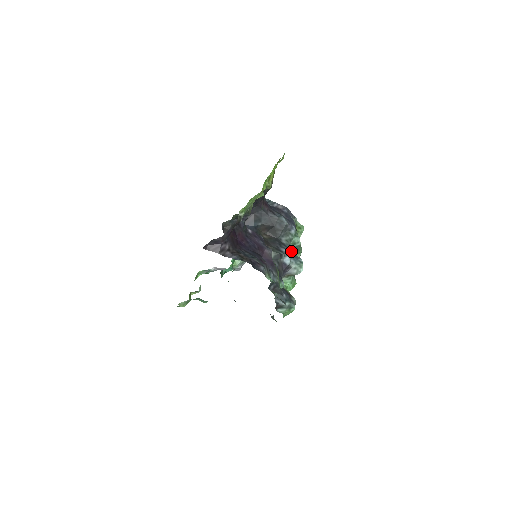
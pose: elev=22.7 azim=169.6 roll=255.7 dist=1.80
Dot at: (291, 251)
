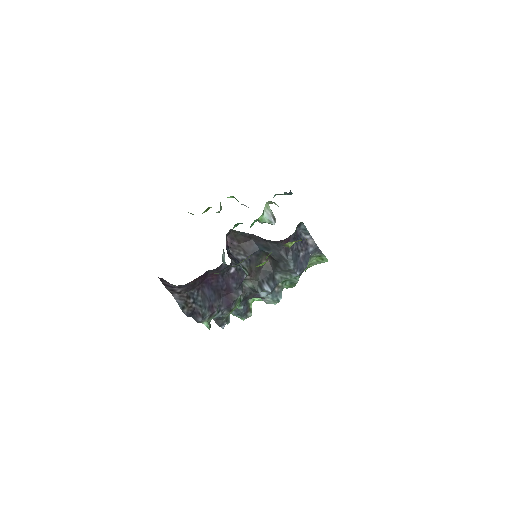
Dot at: (280, 284)
